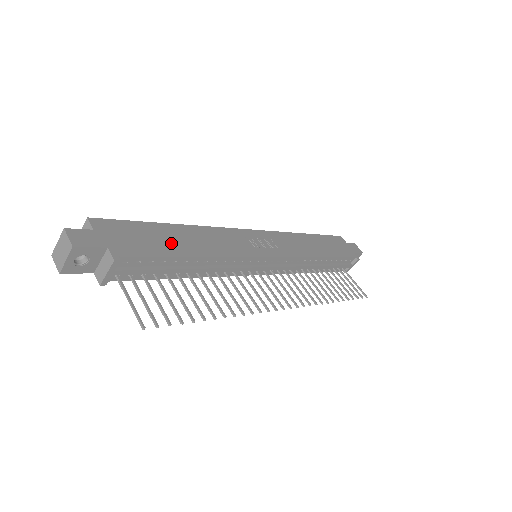
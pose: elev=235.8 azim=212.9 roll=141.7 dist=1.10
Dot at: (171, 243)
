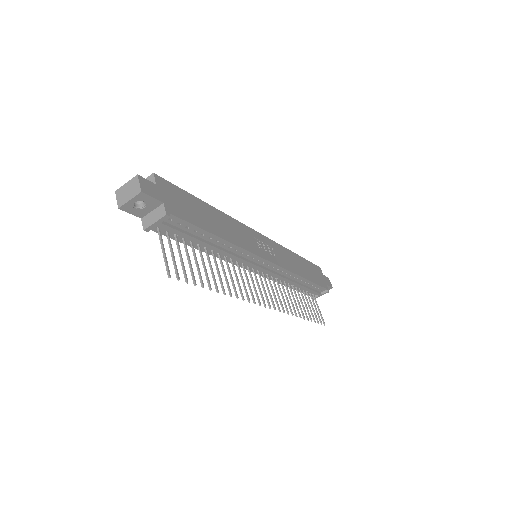
Dot at: (205, 219)
